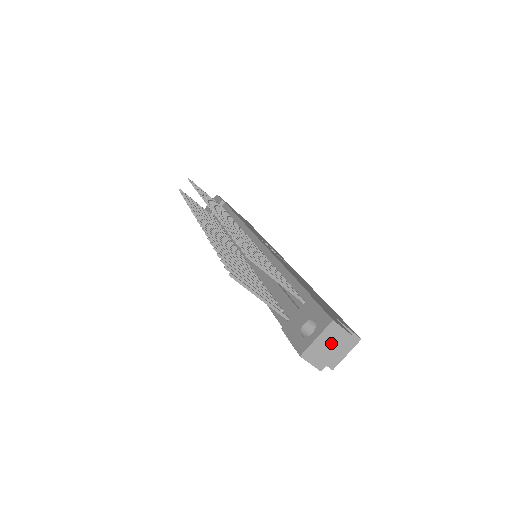
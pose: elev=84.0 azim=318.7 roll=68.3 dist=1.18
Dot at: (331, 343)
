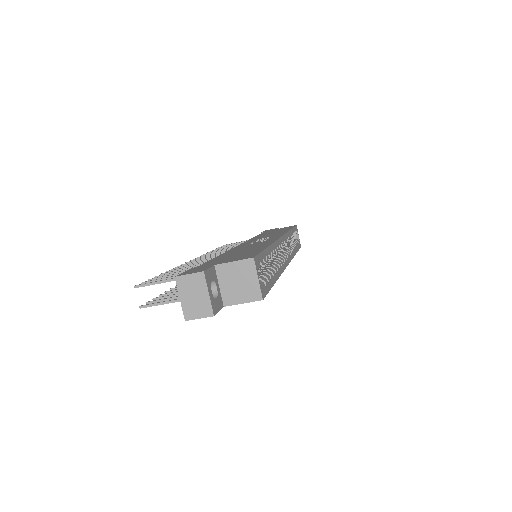
Dot at: (194, 292)
